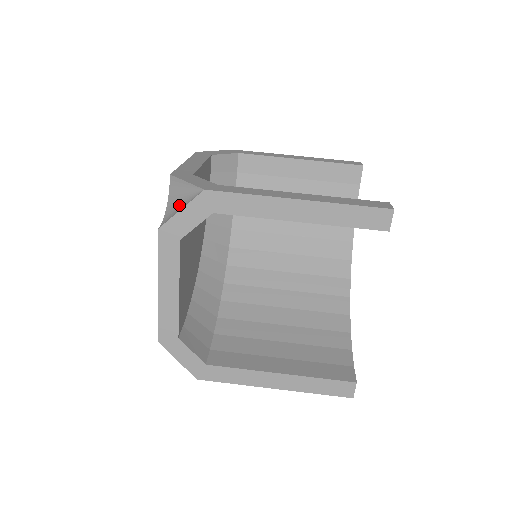
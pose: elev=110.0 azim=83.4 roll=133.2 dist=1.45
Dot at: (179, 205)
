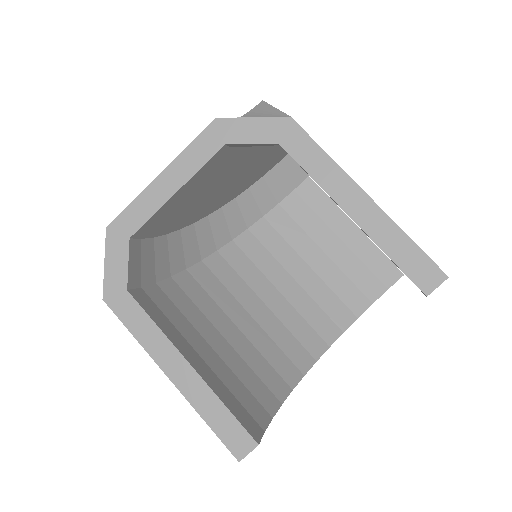
Dot at: occluded
